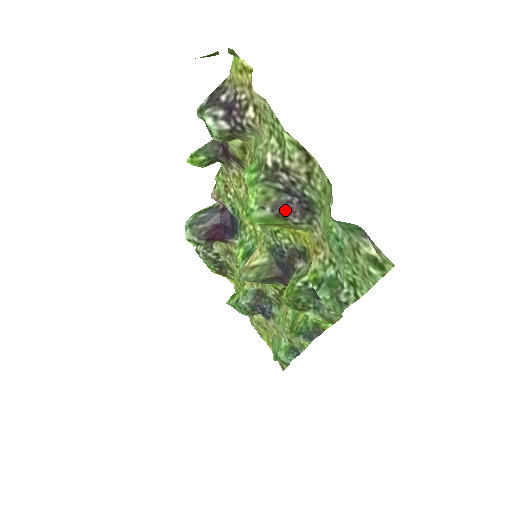
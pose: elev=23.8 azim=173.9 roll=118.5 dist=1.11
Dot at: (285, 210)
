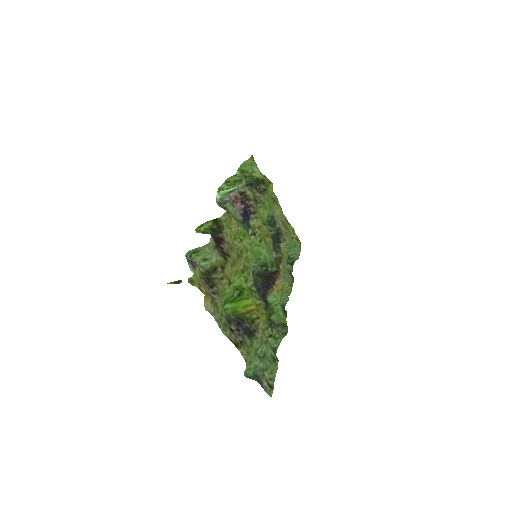
Dot at: (241, 321)
